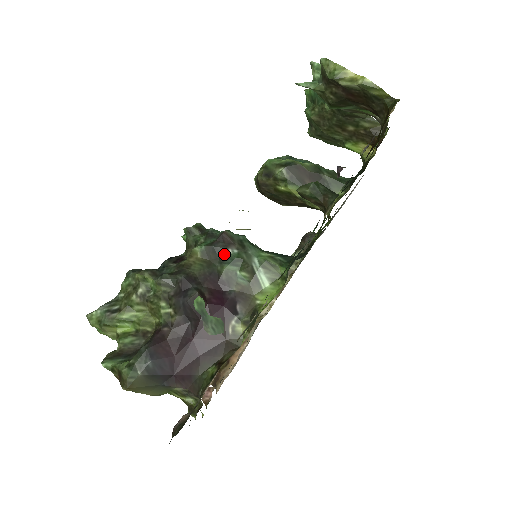
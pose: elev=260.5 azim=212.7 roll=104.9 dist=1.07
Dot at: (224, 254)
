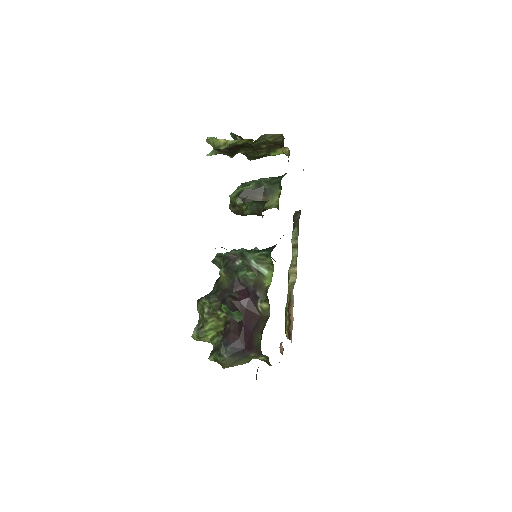
Dot at: (235, 267)
